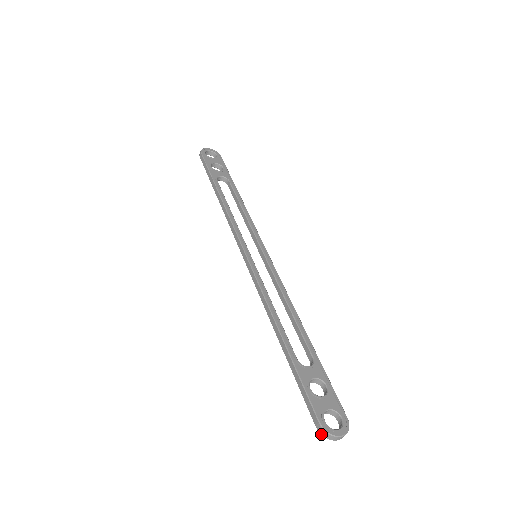
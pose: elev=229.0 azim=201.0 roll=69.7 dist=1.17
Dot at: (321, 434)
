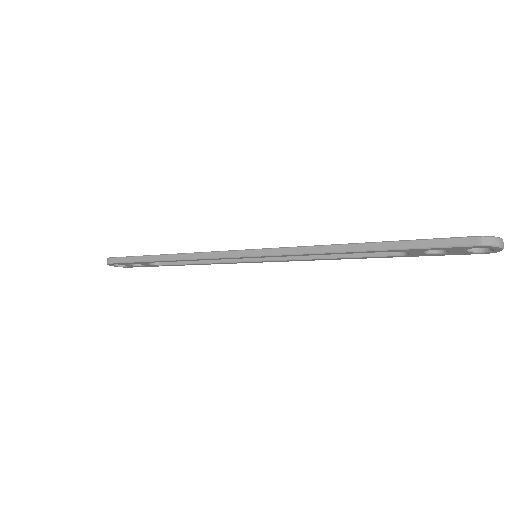
Dot at: (490, 245)
